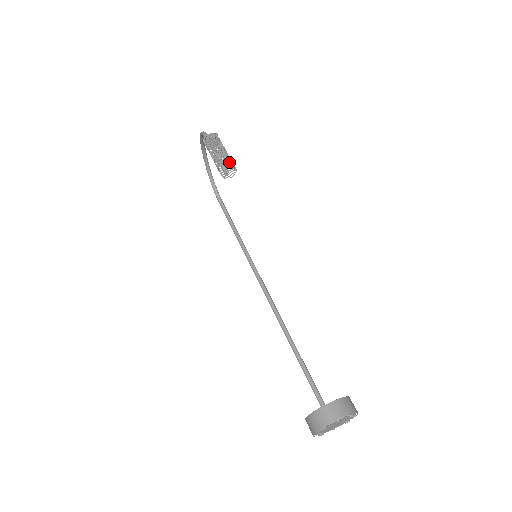
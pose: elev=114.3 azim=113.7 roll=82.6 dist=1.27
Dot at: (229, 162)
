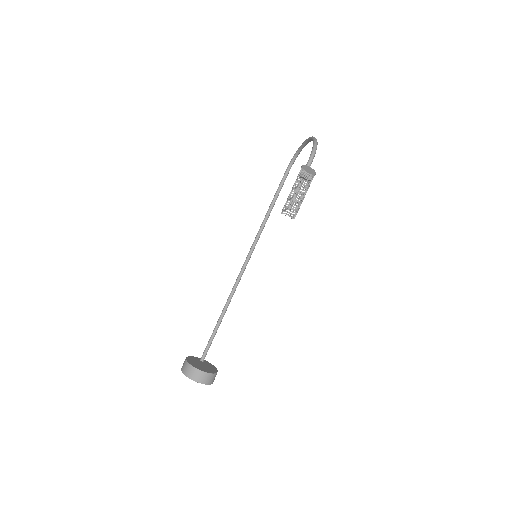
Dot at: (294, 212)
